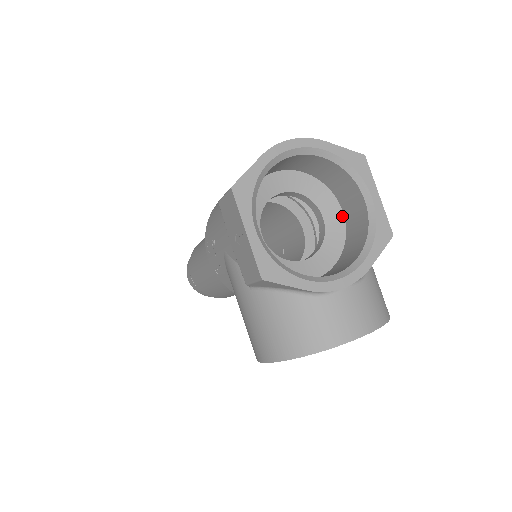
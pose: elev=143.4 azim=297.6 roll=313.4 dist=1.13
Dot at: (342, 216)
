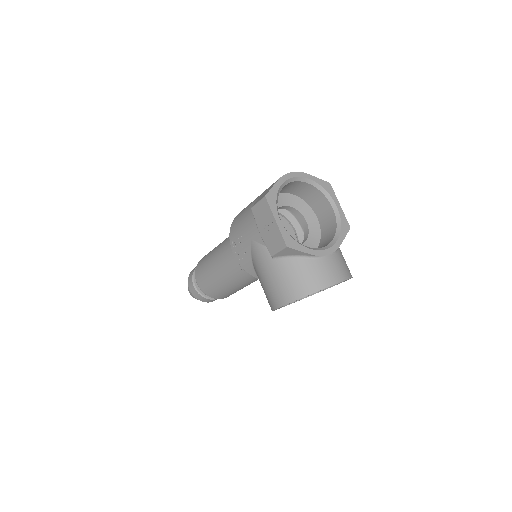
Dot at: (317, 221)
